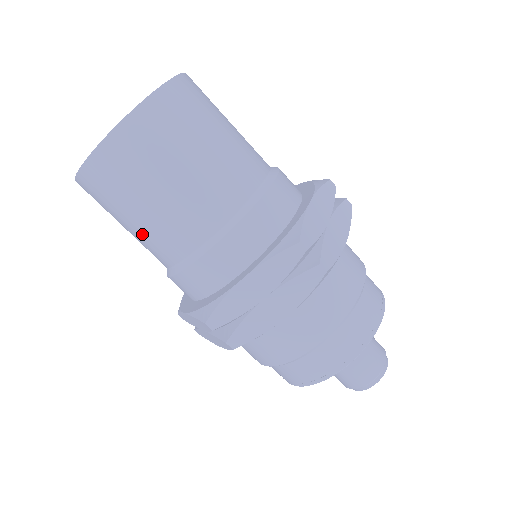
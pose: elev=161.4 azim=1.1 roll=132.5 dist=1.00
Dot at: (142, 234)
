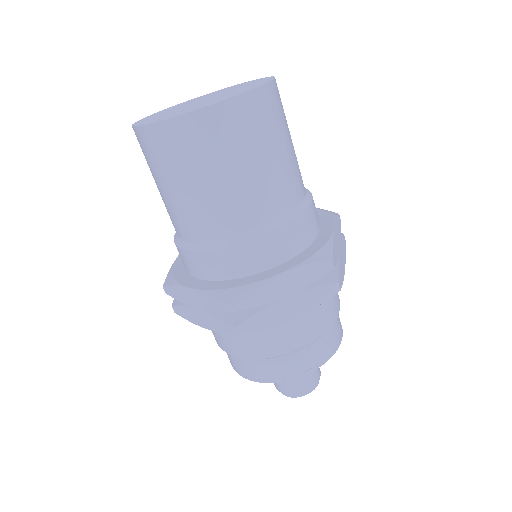
Dot at: (190, 203)
